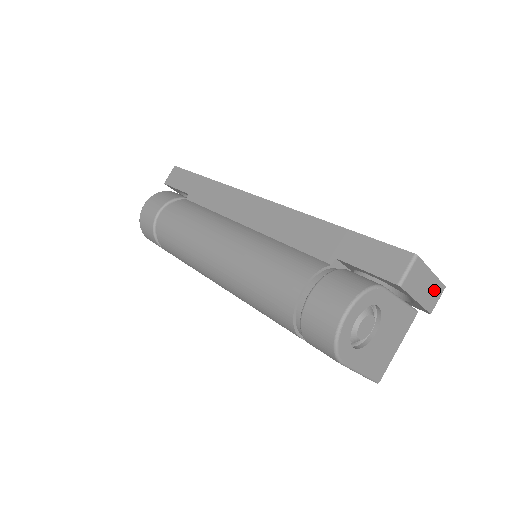
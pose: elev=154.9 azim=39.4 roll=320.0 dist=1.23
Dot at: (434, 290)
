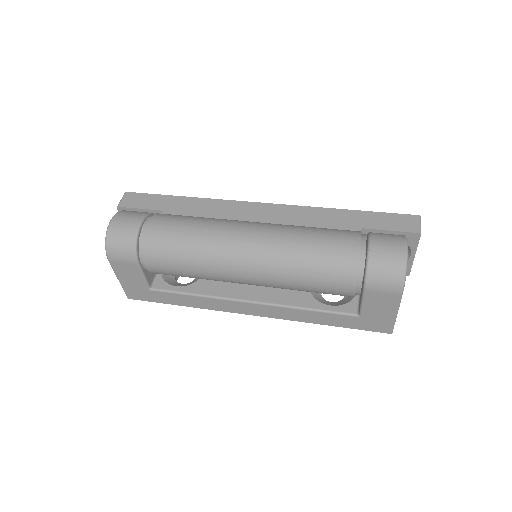
Dot at: occluded
